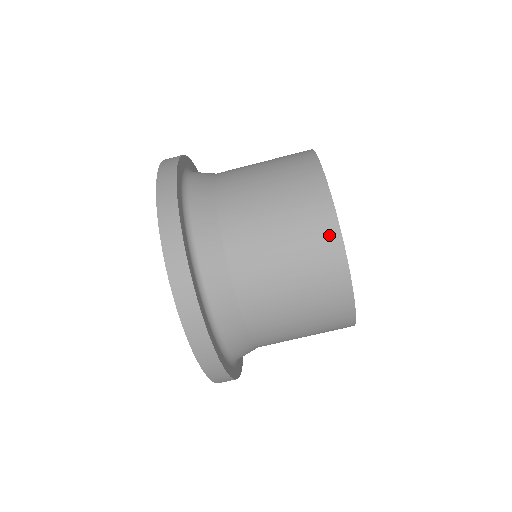
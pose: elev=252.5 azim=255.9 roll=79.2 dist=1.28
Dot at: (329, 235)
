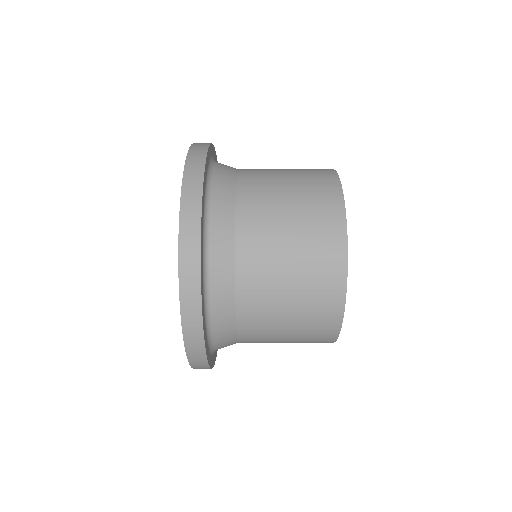
Dot at: (334, 307)
